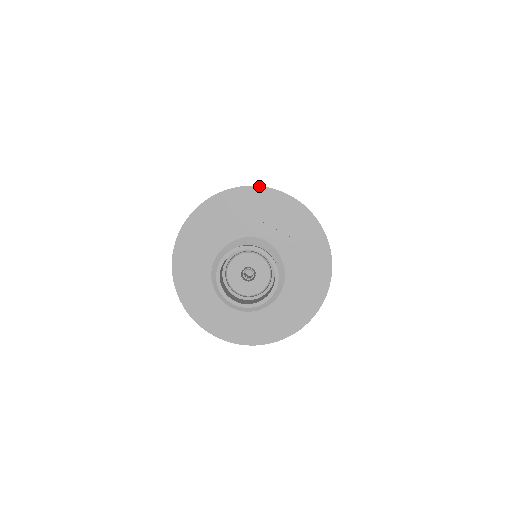
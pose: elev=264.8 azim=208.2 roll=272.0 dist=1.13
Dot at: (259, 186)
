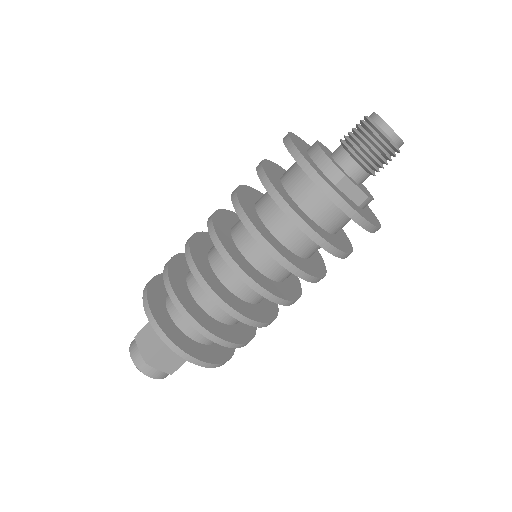
Dot at: (304, 141)
